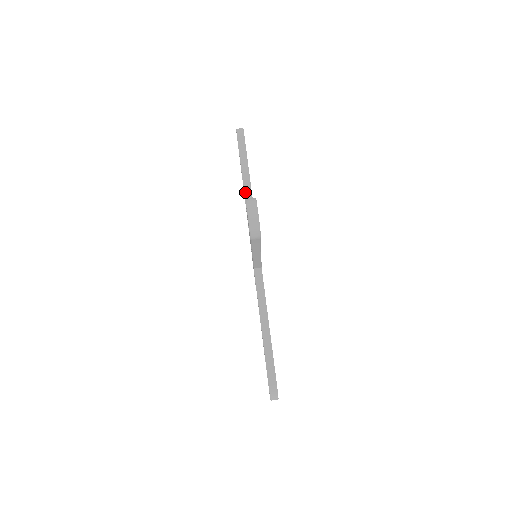
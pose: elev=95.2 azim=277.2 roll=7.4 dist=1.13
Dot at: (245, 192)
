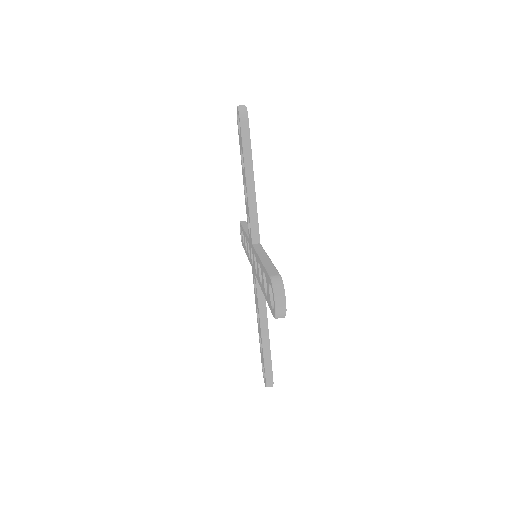
Dot at: (248, 193)
